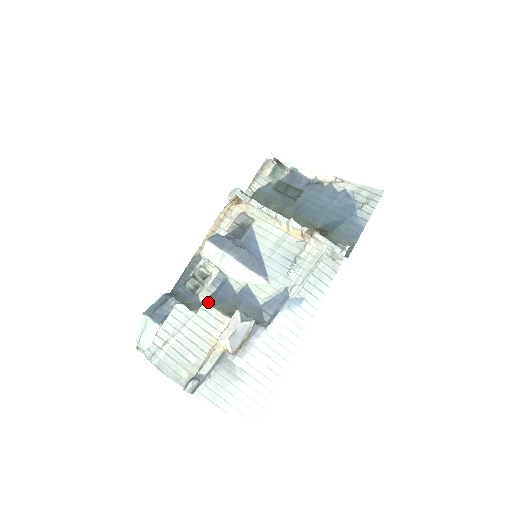
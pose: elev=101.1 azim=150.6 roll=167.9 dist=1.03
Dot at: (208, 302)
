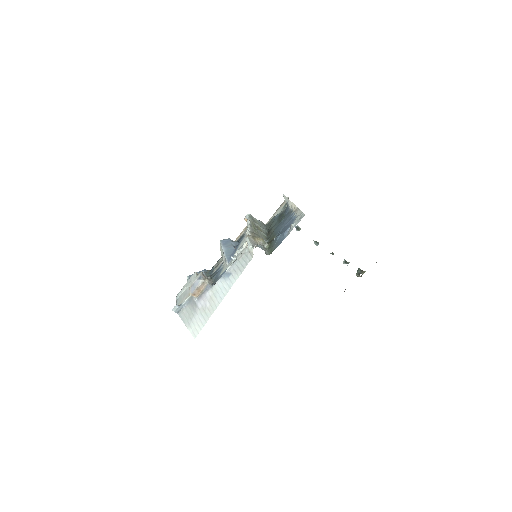
Dot at: occluded
